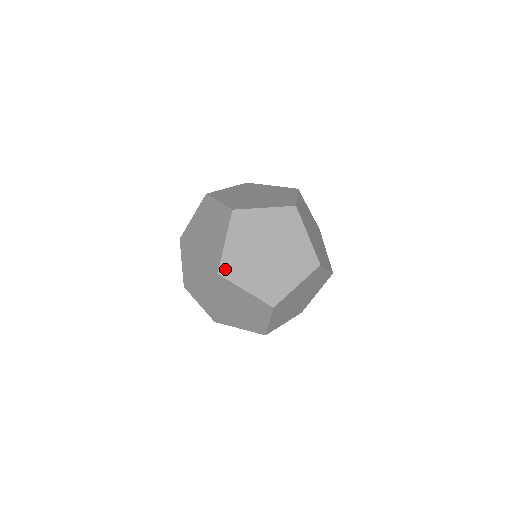
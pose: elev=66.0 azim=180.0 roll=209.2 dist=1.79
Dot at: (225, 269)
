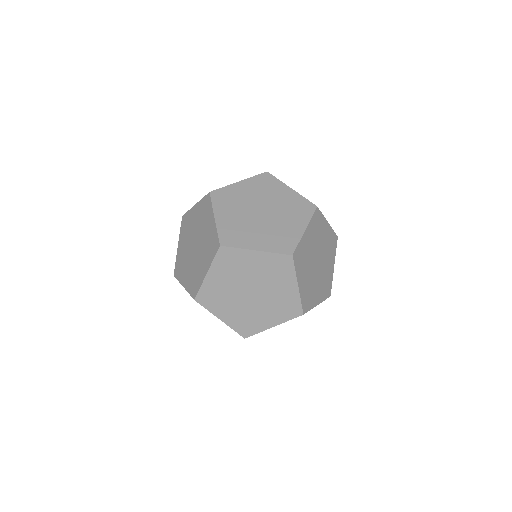
Dot at: (203, 298)
